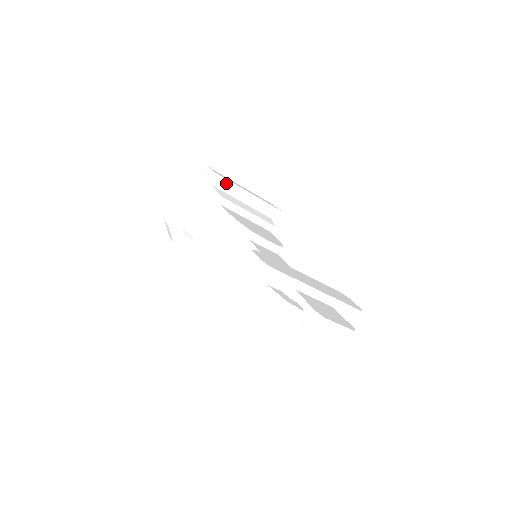
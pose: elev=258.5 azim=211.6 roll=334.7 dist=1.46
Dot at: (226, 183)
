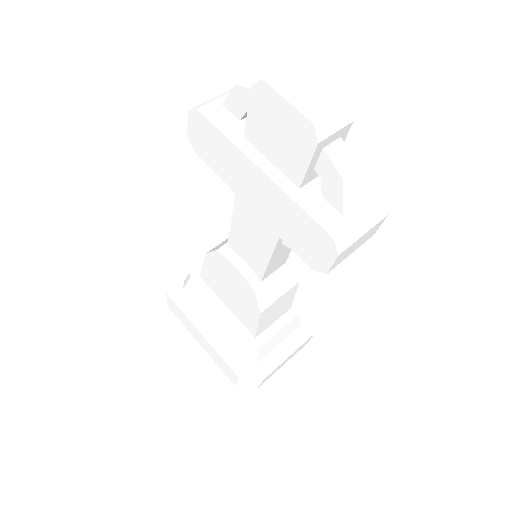
Dot at: occluded
